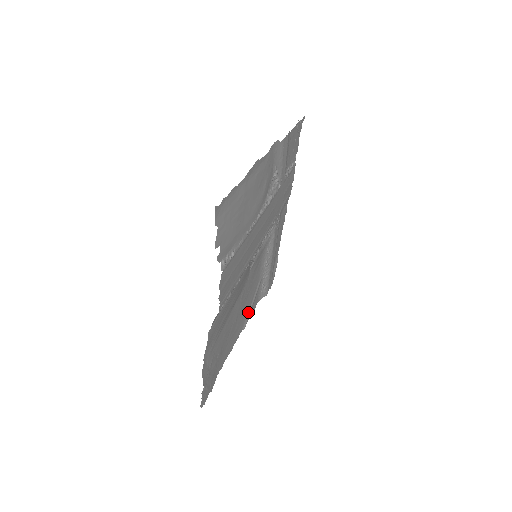
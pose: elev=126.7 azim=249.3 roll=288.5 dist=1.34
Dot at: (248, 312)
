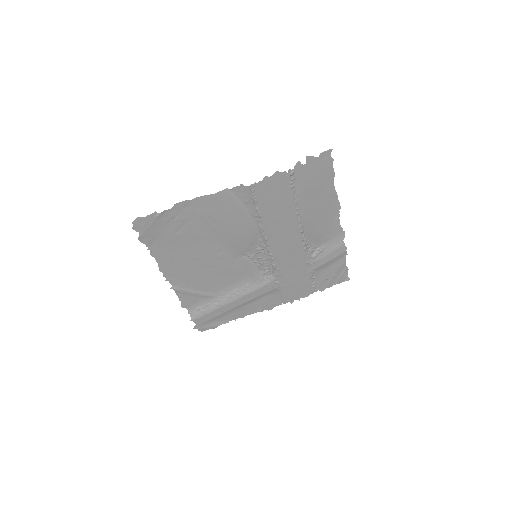
Dot at: (188, 288)
